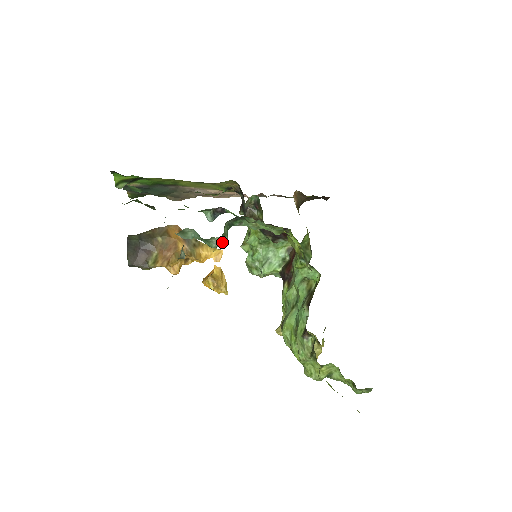
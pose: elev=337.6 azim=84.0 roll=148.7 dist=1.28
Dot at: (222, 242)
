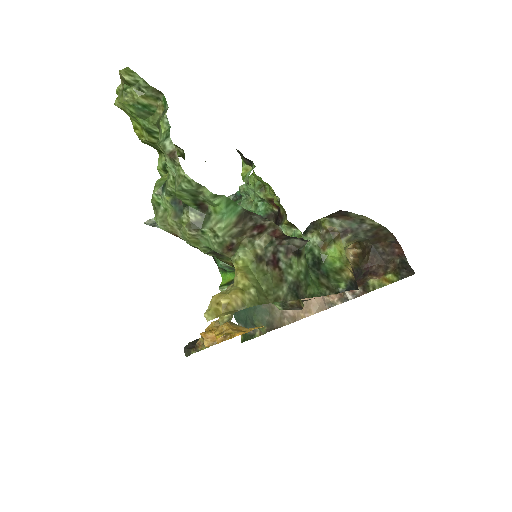
Dot at: occluded
